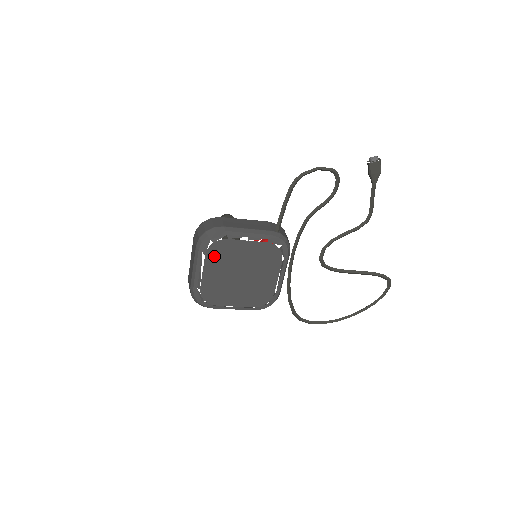
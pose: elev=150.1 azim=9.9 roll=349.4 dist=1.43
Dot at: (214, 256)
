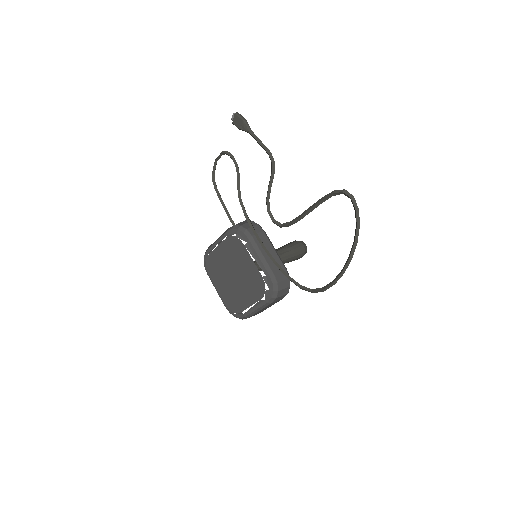
Dot at: (213, 272)
